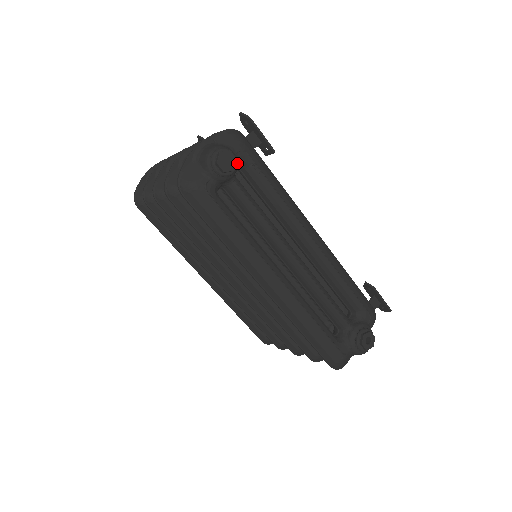
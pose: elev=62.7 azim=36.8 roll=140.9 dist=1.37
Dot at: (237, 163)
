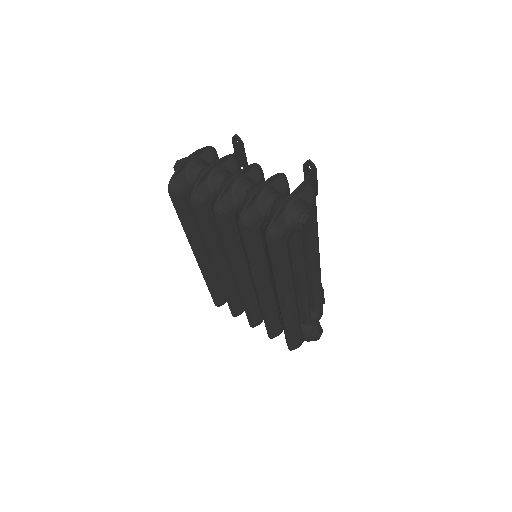
Dot at: occluded
